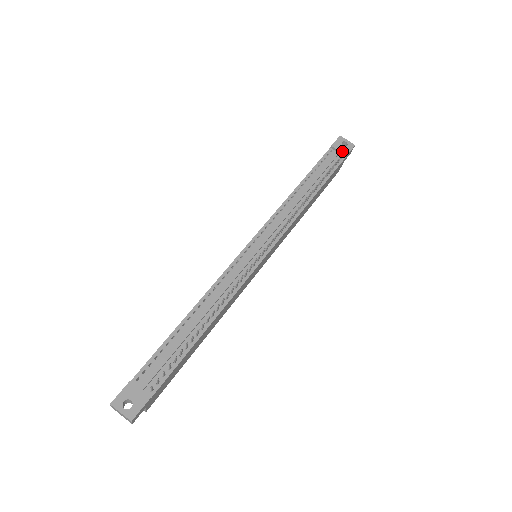
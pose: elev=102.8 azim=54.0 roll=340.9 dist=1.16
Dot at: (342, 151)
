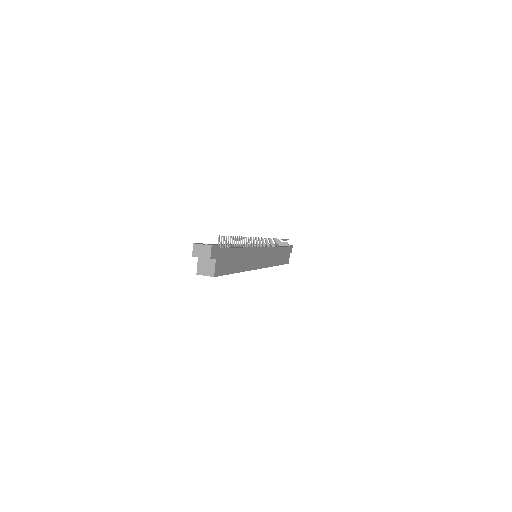
Dot at: occluded
